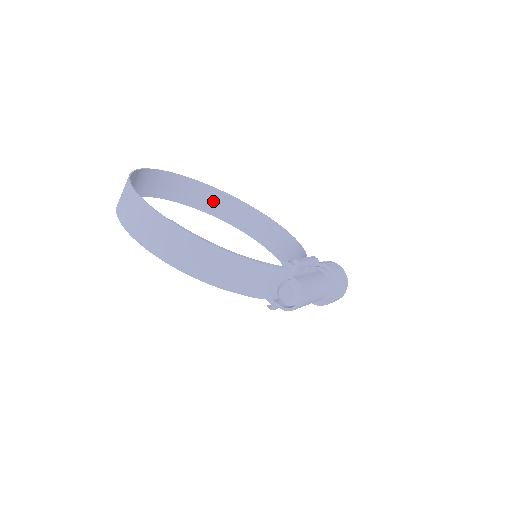
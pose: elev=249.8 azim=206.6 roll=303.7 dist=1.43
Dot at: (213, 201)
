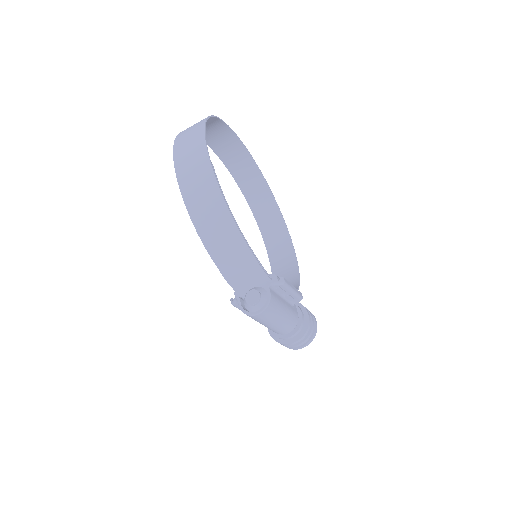
Dot at: (261, 198)
